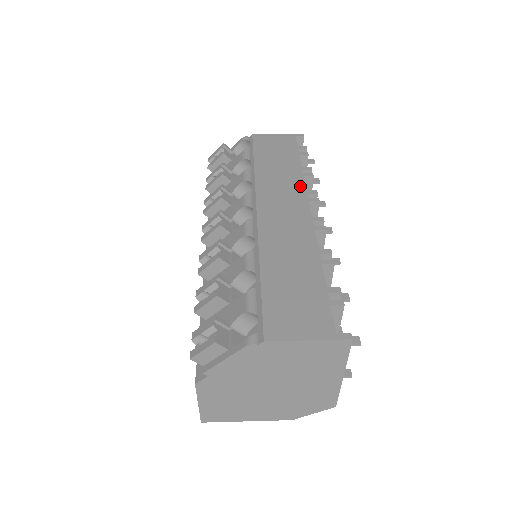
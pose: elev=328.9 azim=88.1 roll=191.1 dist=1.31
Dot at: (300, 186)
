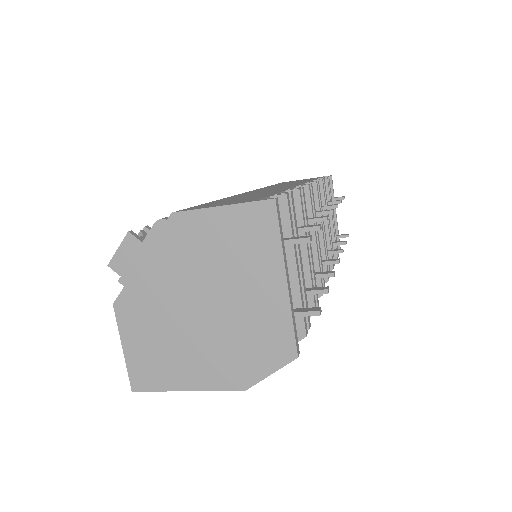
Dot at: (303, 182)
